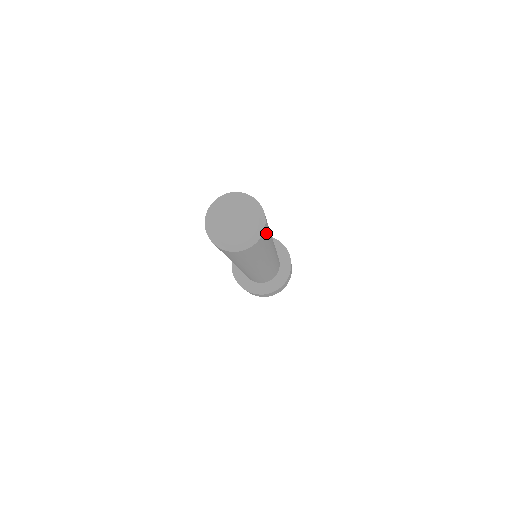
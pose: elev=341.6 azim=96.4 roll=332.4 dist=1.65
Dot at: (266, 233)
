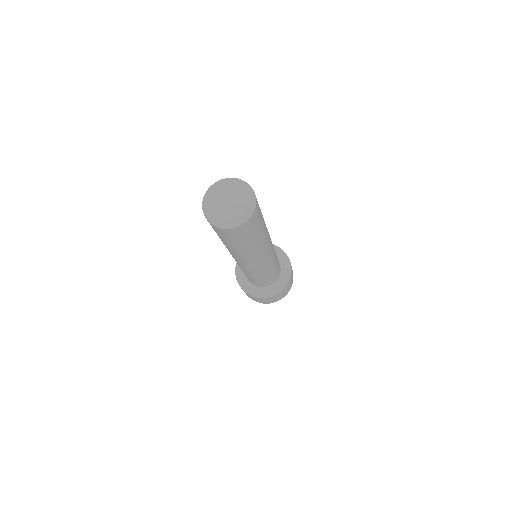
Dot at: (258, 215)
